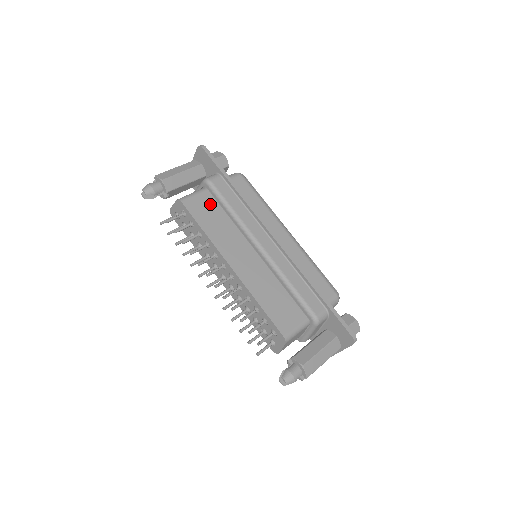
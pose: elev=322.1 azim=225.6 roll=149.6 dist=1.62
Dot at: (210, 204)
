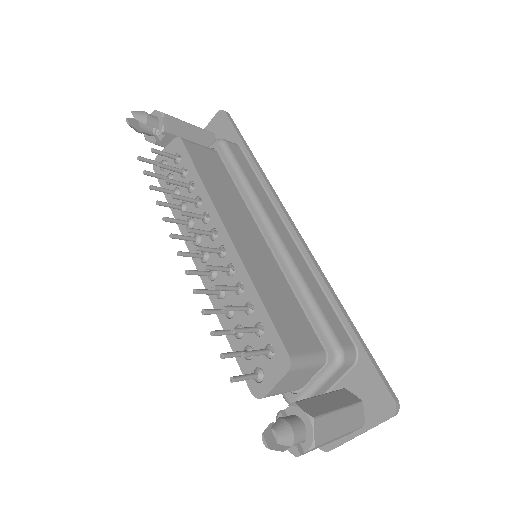
Dot at: (217, 164)
